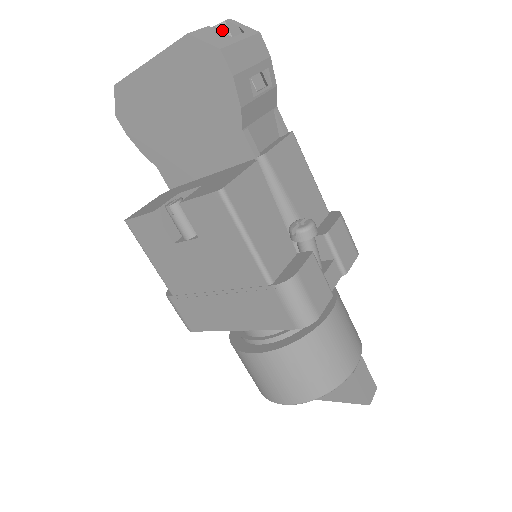
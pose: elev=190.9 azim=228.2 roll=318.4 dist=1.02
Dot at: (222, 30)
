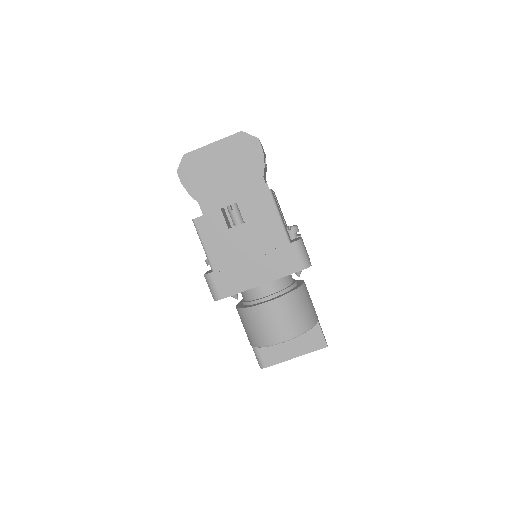
Dot at: occluded
